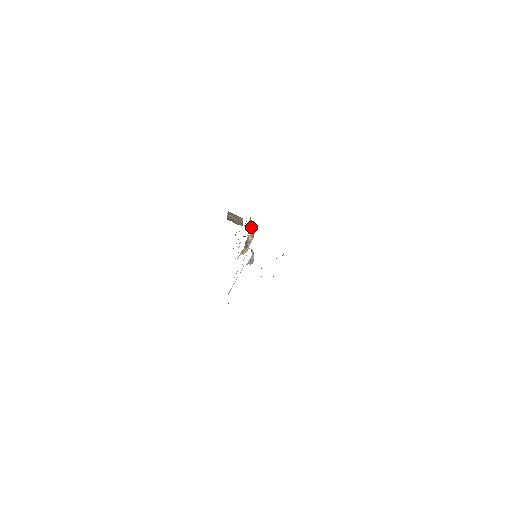
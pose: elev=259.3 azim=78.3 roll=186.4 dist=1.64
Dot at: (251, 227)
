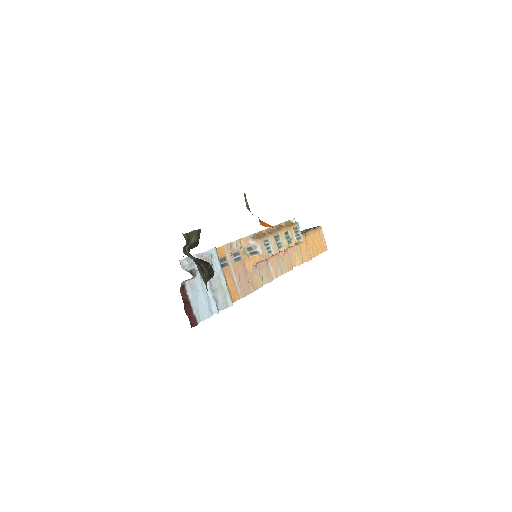
Dot at: (269, 231)
